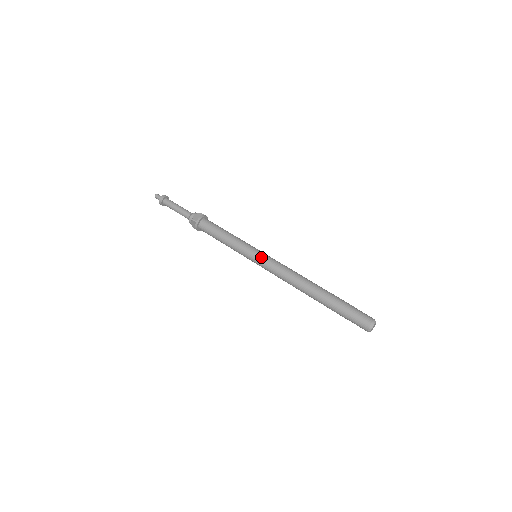
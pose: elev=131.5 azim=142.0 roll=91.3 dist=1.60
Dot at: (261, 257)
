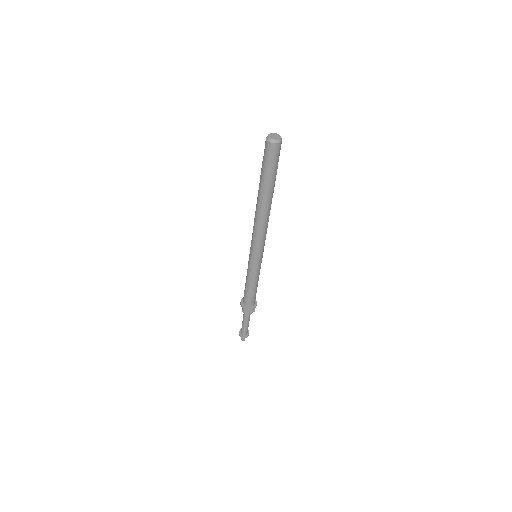
Dot at: occluded
